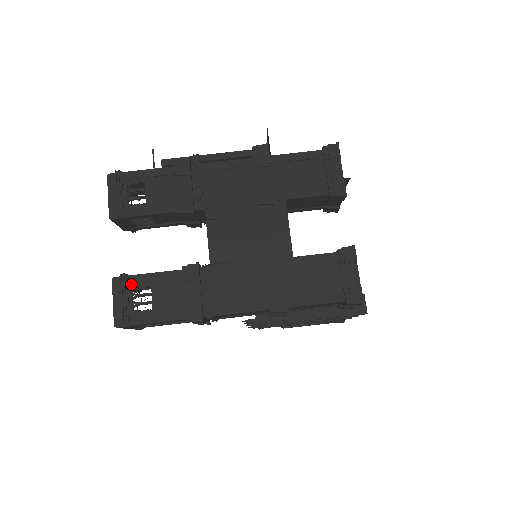
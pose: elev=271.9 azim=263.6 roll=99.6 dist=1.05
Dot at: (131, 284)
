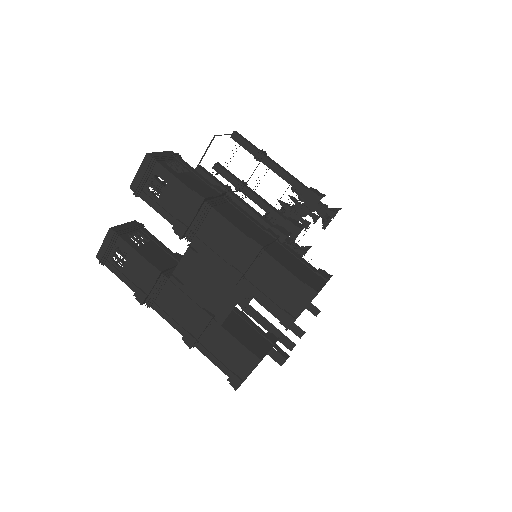
Dot at: (118, 242)
